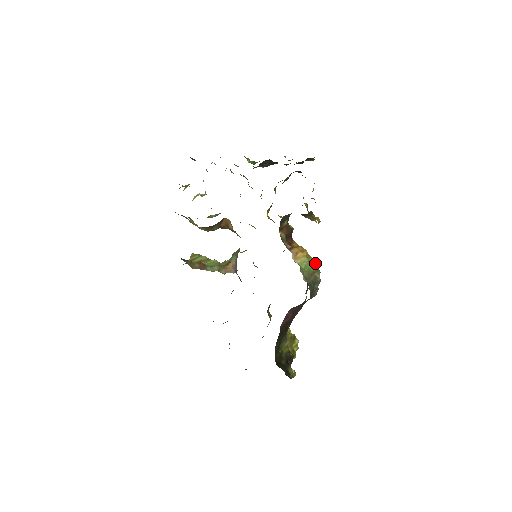
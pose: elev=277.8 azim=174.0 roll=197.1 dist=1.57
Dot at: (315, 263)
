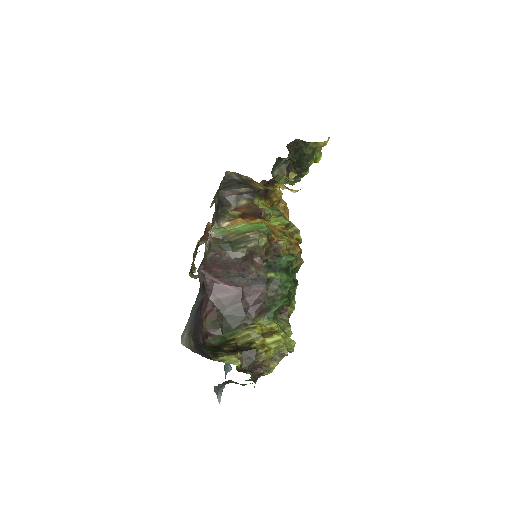
Dot at: (257, 226)
